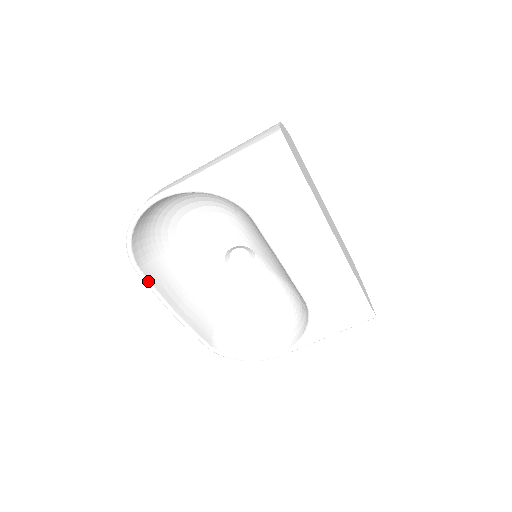
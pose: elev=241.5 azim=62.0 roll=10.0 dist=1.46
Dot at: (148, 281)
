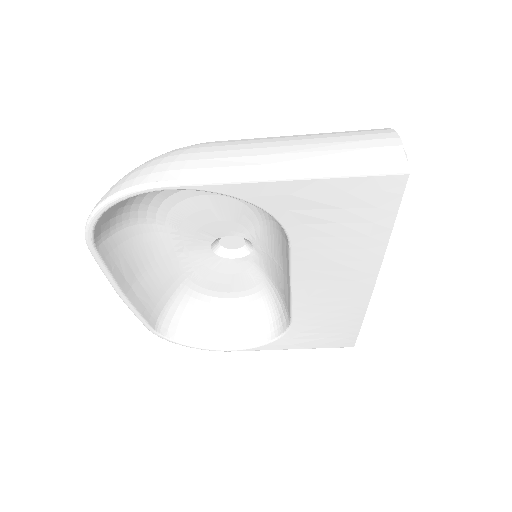
Dot at: (102, 263)
